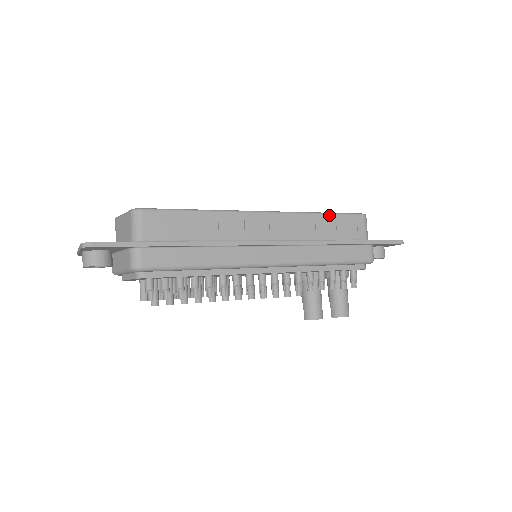
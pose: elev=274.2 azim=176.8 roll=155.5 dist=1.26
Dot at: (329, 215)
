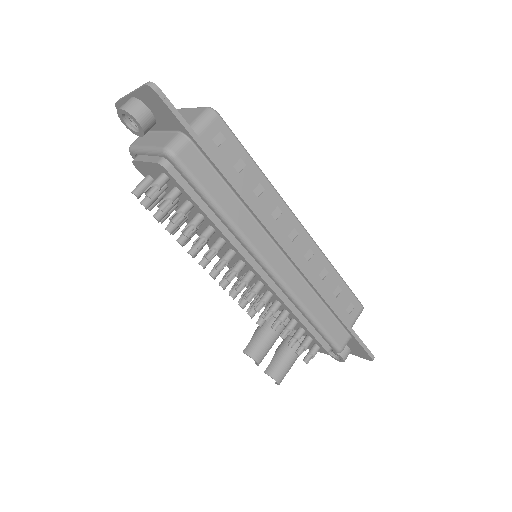
Dot at: (341, 279)
